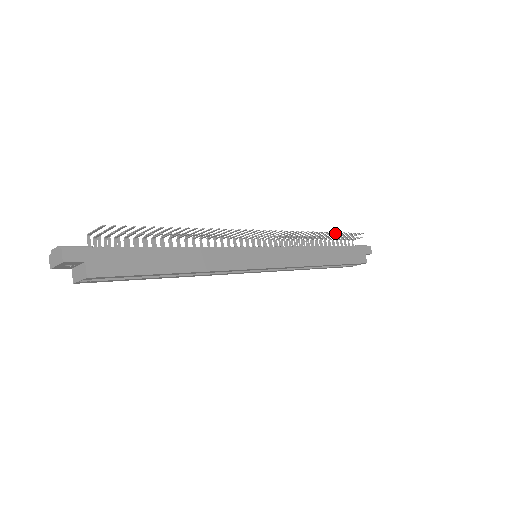
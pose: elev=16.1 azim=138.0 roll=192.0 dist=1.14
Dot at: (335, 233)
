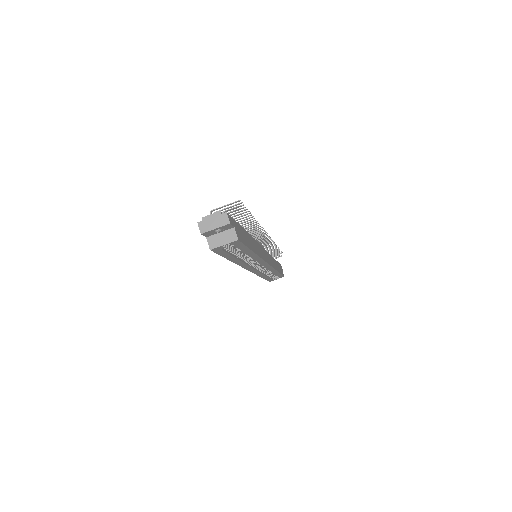
Dot at: occluded
